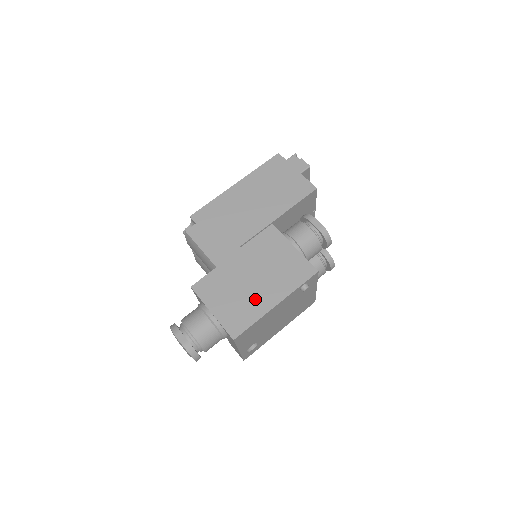
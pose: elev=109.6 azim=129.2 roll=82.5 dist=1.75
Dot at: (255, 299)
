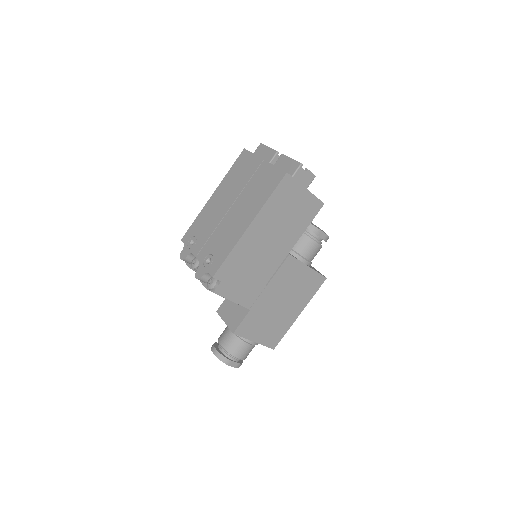
Dot at: (284, 318)
